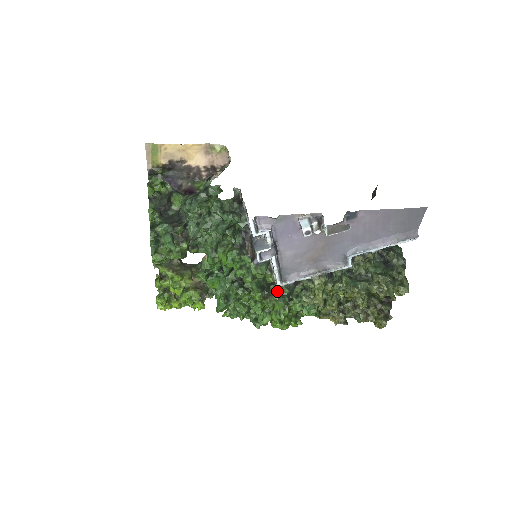
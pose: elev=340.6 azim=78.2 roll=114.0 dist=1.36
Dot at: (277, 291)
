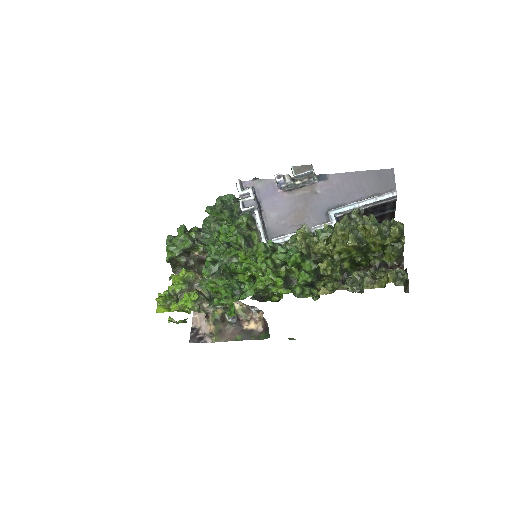
Dot at: occluded
